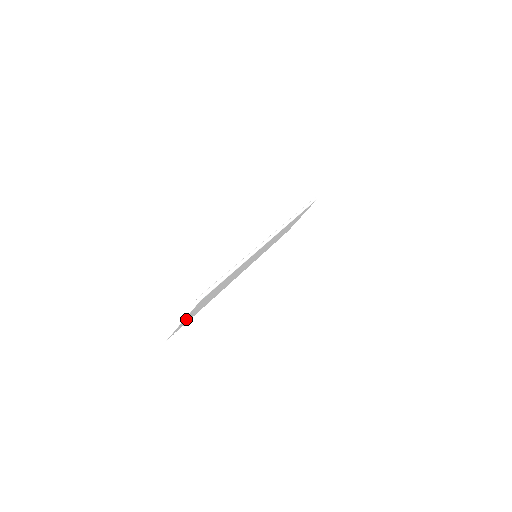
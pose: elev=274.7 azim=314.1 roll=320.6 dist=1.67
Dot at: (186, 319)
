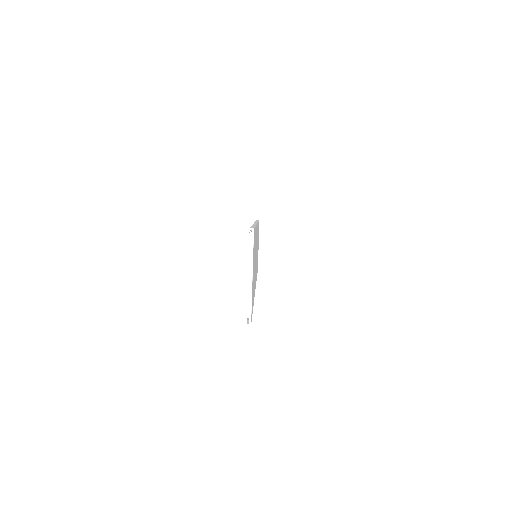
Dot at: occluded
